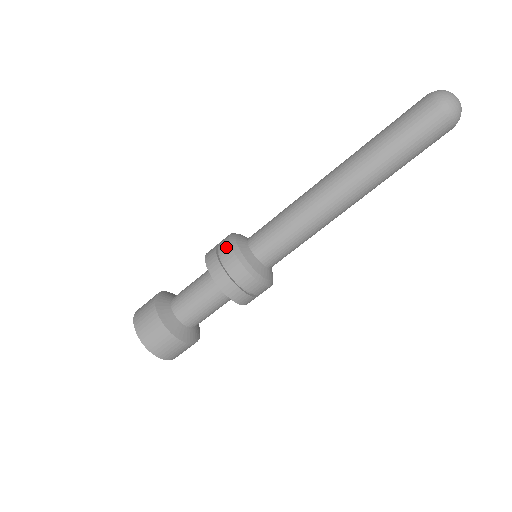
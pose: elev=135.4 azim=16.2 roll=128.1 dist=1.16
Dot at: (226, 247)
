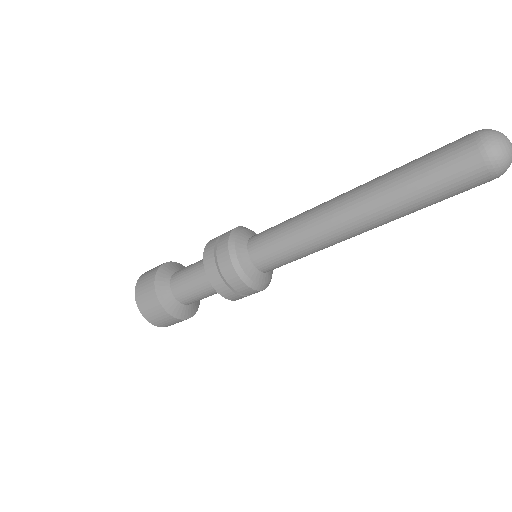
Dot at: occluded
